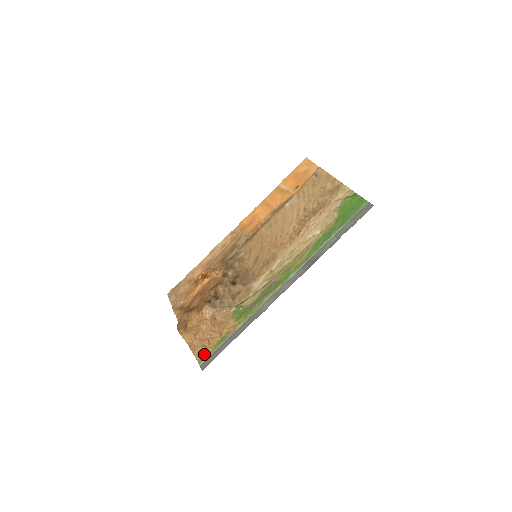
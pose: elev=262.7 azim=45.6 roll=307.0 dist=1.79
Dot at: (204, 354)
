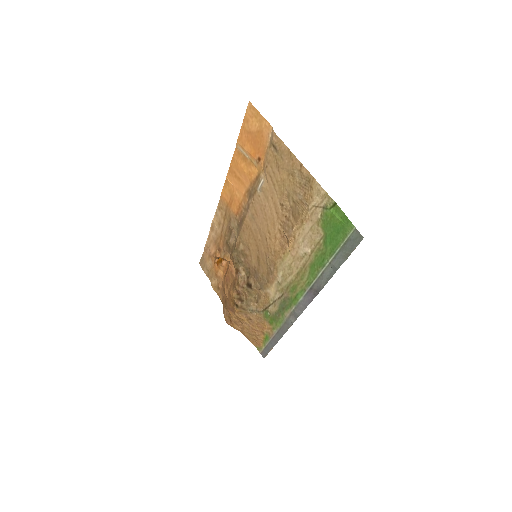
Dot at: (258, 346)
